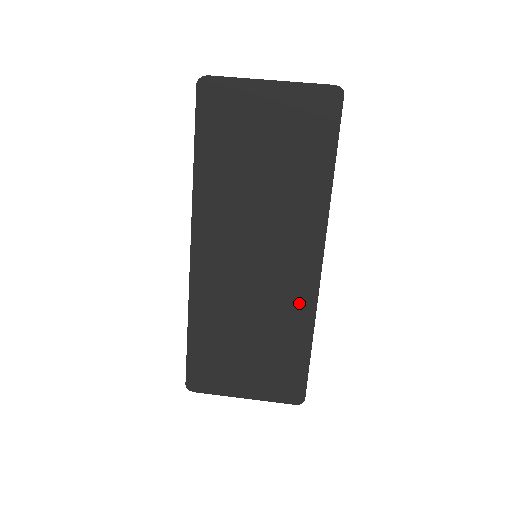
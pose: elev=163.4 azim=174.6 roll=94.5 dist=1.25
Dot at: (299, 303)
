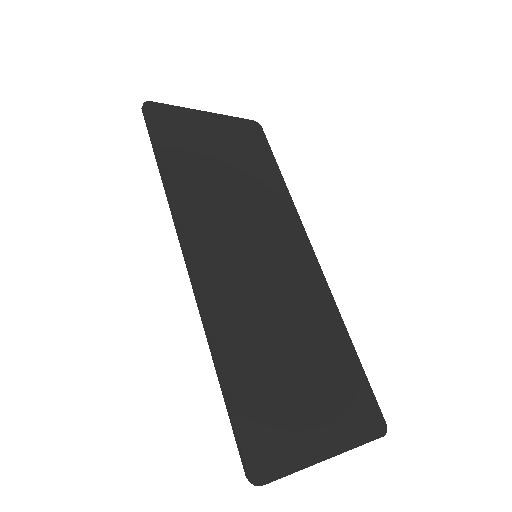
Dot at: (318, 298)
